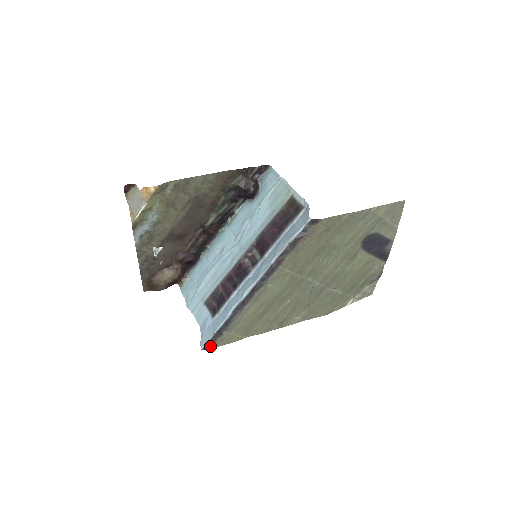
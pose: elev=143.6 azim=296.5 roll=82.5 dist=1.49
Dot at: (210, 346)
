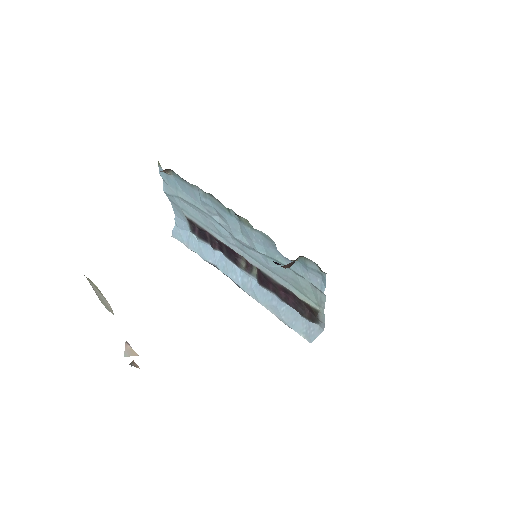
Dot at: occluded
